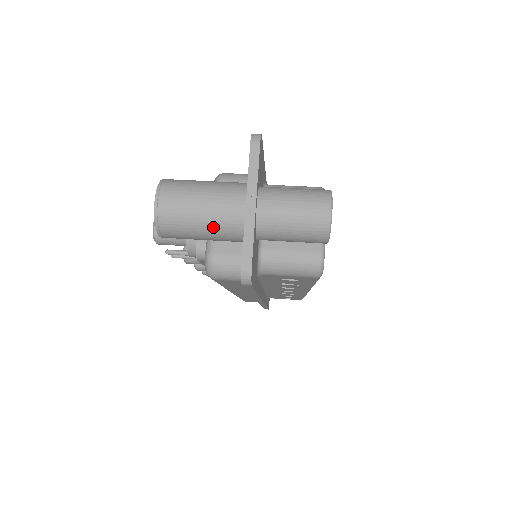
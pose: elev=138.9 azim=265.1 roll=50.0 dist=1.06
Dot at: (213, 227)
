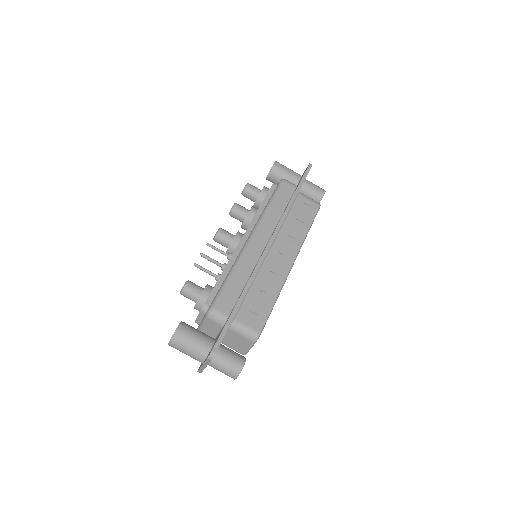
Dot at: occluded
